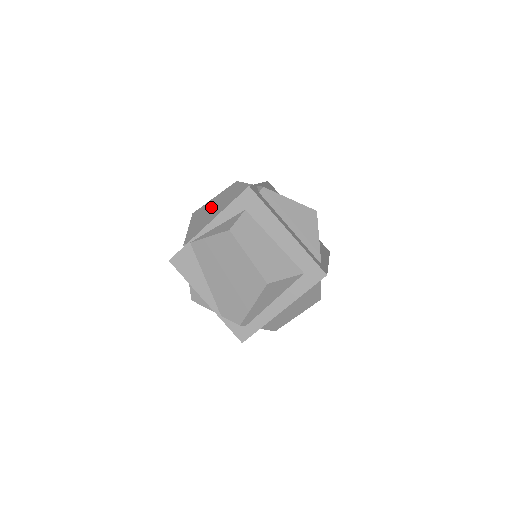
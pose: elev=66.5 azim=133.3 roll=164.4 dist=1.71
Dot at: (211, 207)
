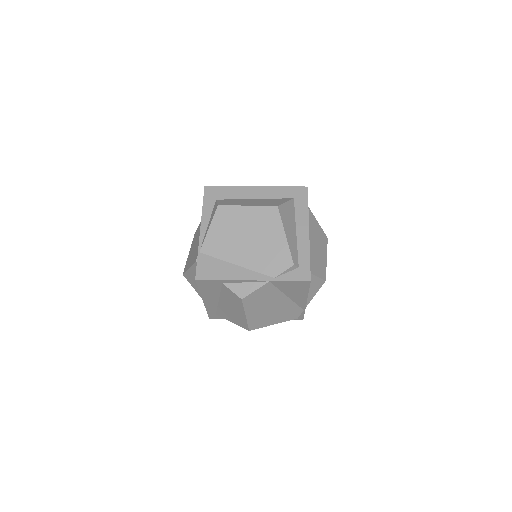
Dot at: (192, 250)
